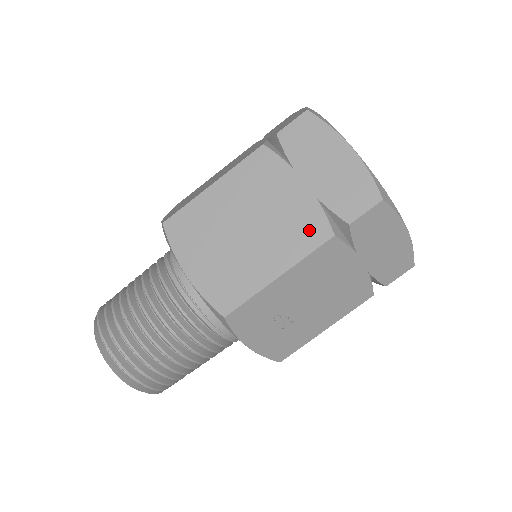
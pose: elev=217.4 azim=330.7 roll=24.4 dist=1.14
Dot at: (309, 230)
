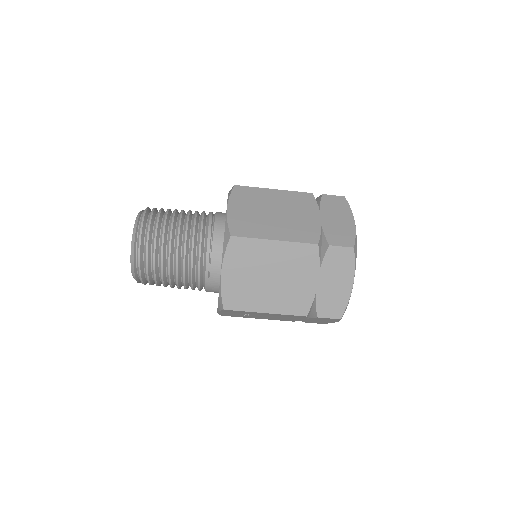
Dot at: (299, 305)
